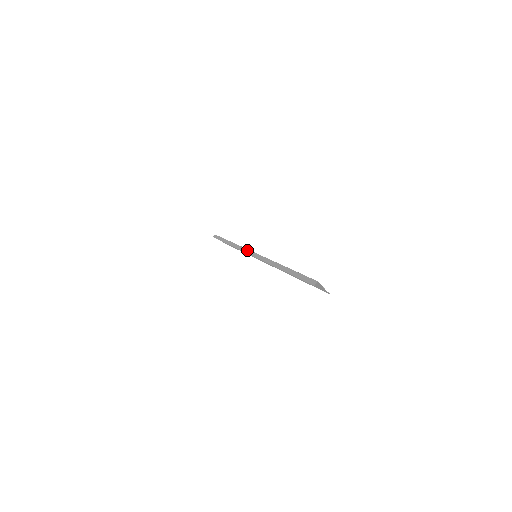
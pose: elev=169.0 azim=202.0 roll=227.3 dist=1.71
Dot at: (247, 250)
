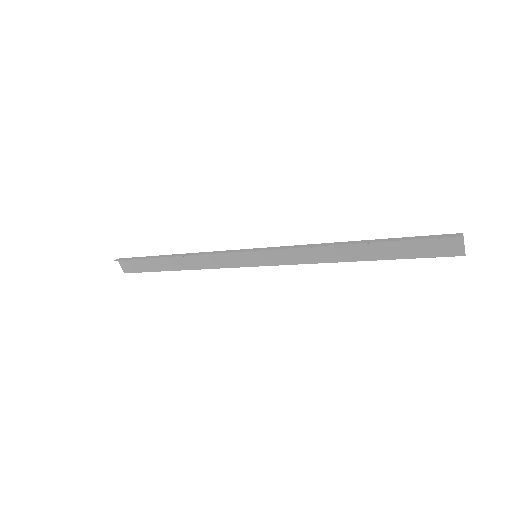
Dot at: (237, 250)
